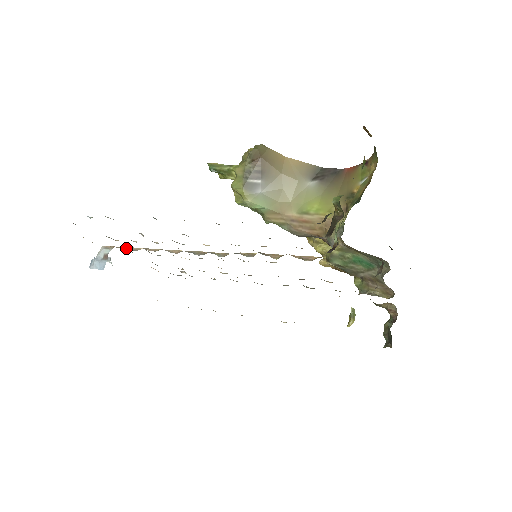
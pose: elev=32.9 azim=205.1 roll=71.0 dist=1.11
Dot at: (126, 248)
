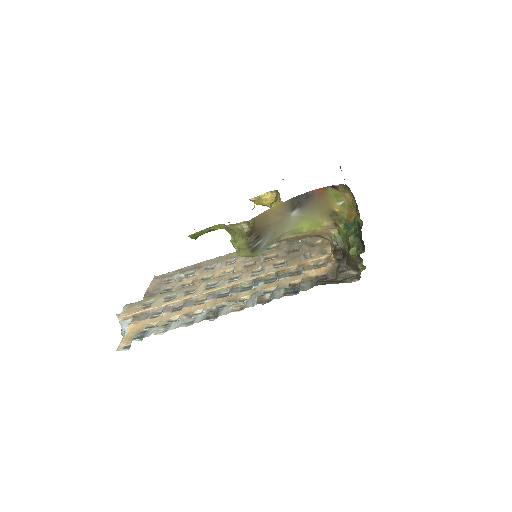
Dot at: (148, 313)
